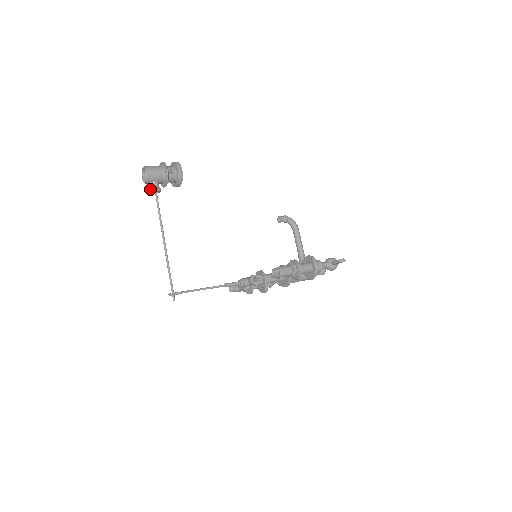
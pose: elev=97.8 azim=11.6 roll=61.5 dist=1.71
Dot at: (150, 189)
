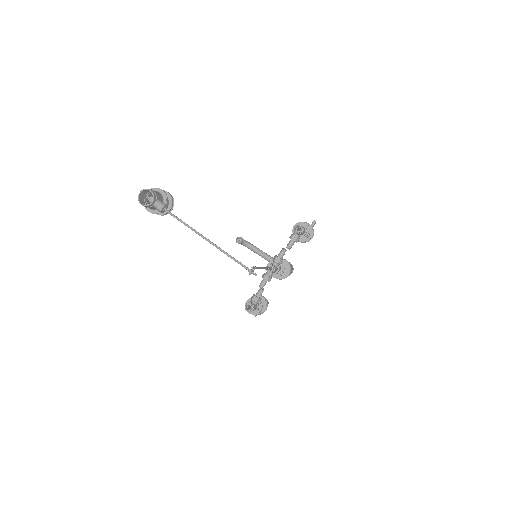
Dot at: (158, 207)
